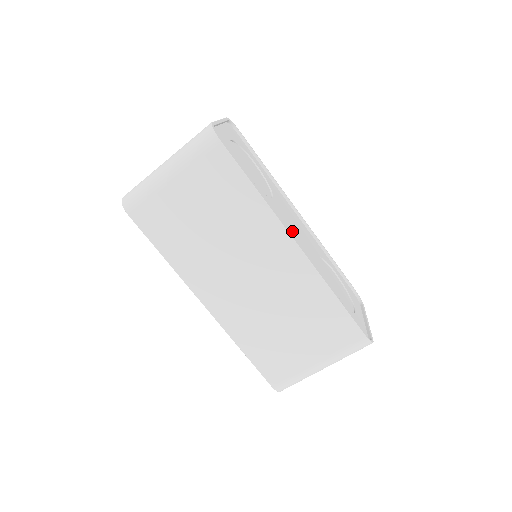
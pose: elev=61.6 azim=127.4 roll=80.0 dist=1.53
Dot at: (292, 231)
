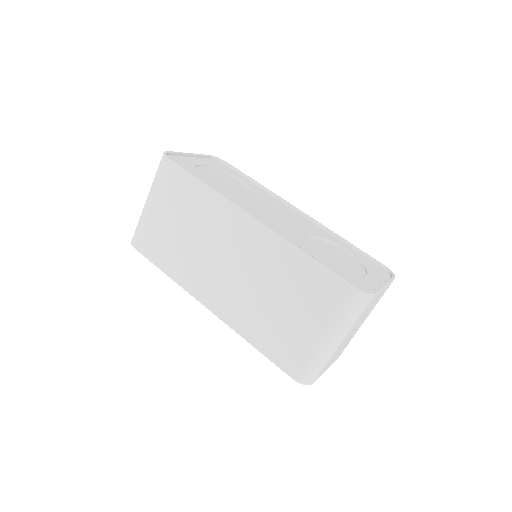
Dot at: (262, 214)
